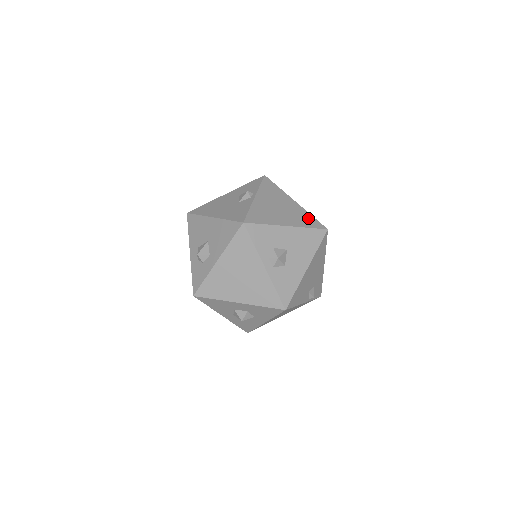
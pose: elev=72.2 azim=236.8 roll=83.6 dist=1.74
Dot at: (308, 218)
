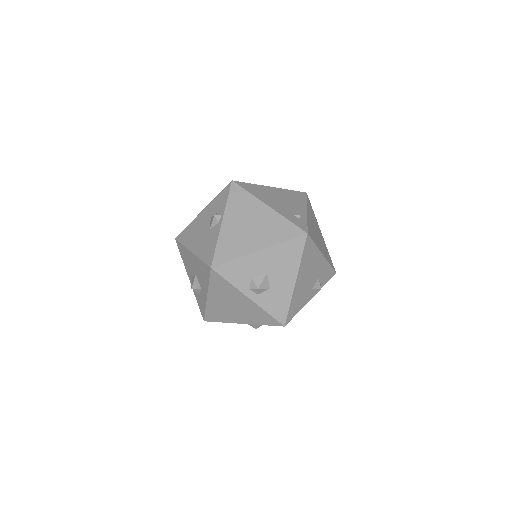
Dot at: (283, 226)
